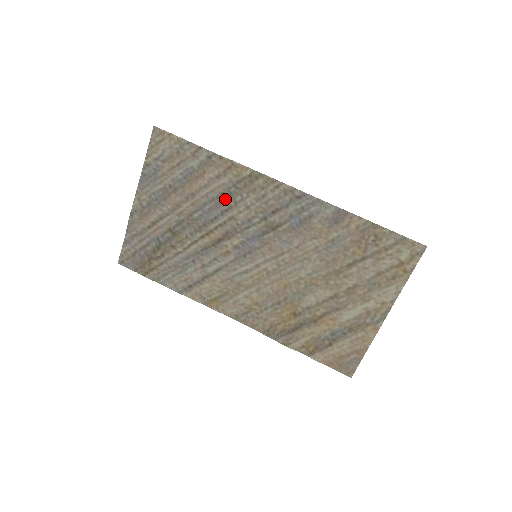
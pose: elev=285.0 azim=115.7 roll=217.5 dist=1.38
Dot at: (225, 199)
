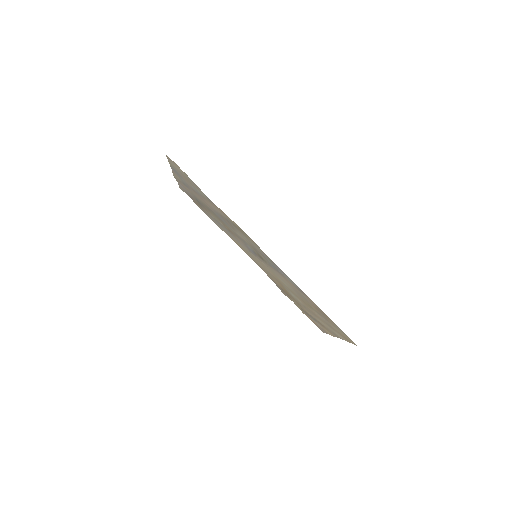
Dot at: (228, 222)
